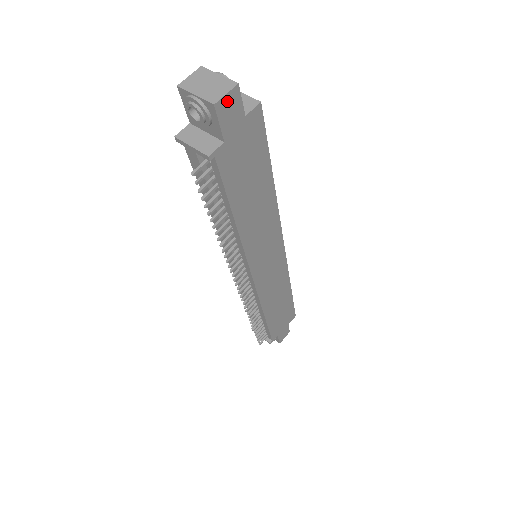
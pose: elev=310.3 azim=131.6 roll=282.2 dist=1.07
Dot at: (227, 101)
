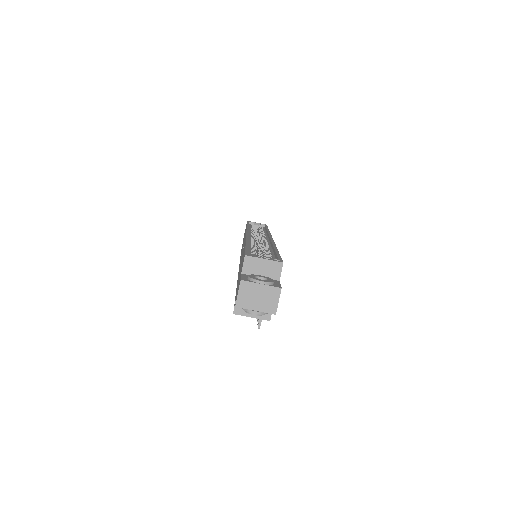
Dot at: (278, 301)
